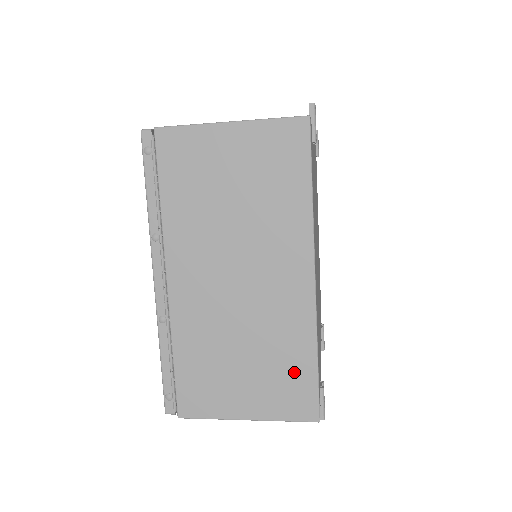
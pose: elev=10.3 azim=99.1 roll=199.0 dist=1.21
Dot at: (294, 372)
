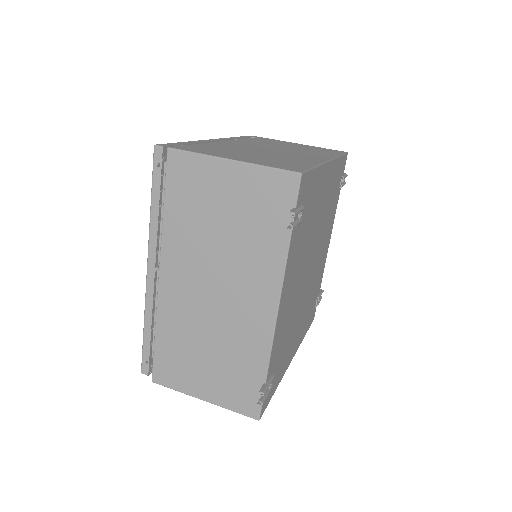
Dot at: occluded
